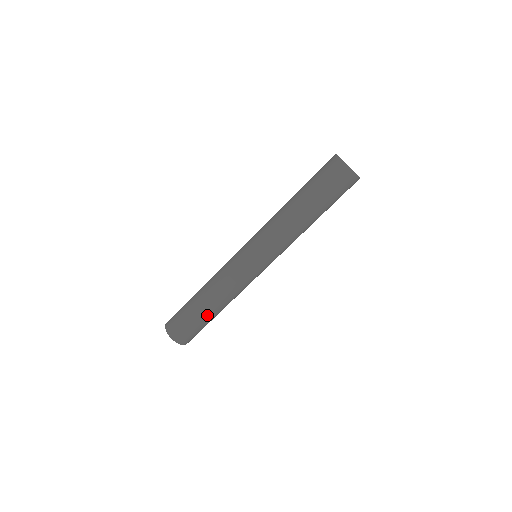
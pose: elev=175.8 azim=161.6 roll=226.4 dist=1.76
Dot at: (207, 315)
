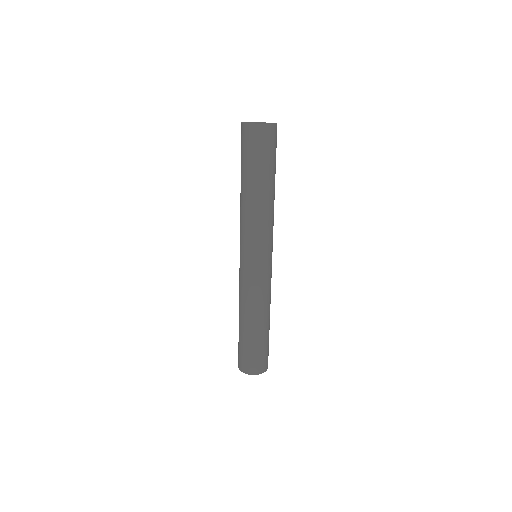
Dot at: (269, 329)
